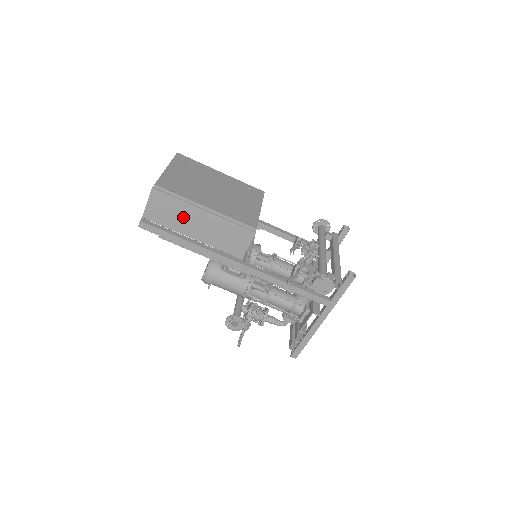
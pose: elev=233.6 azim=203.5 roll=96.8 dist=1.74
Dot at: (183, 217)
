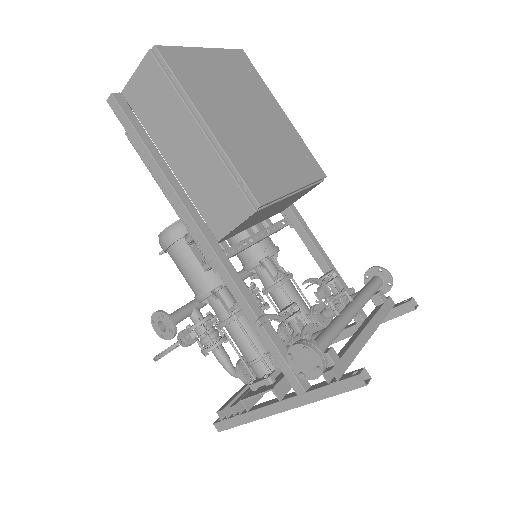
Dot at: (170, 123)
